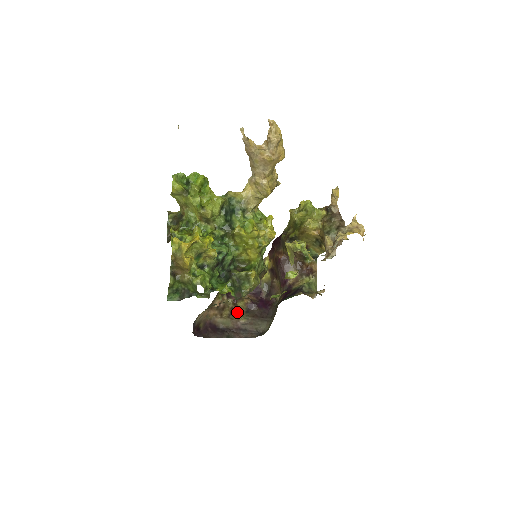
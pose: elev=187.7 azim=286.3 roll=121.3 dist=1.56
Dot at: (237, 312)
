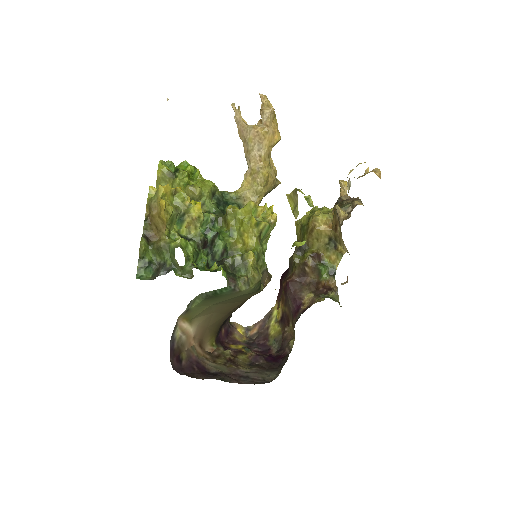
Dot at: (237, 363)
